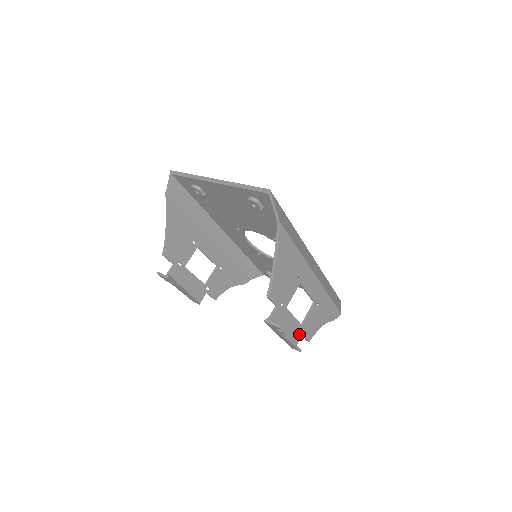
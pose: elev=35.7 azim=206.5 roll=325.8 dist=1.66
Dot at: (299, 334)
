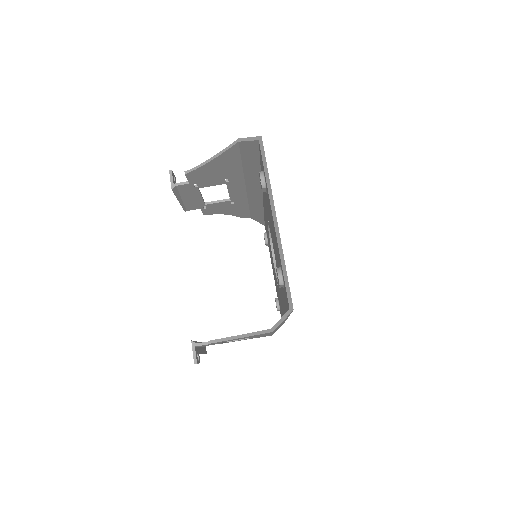
Dot at: occluded
